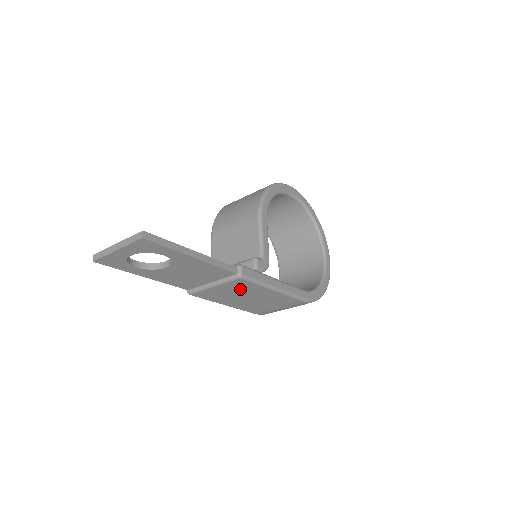
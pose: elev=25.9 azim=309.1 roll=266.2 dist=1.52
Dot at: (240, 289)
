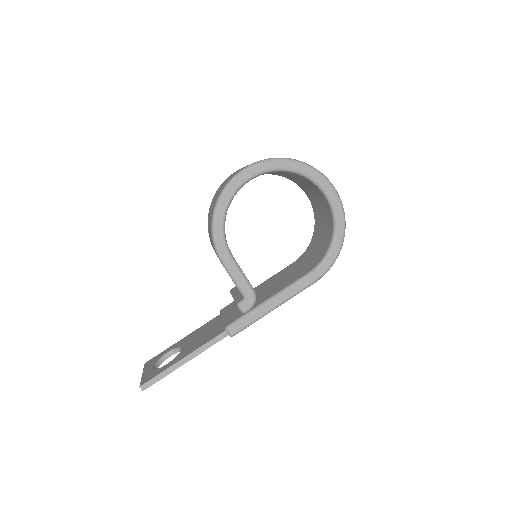
Dot at: occluded
